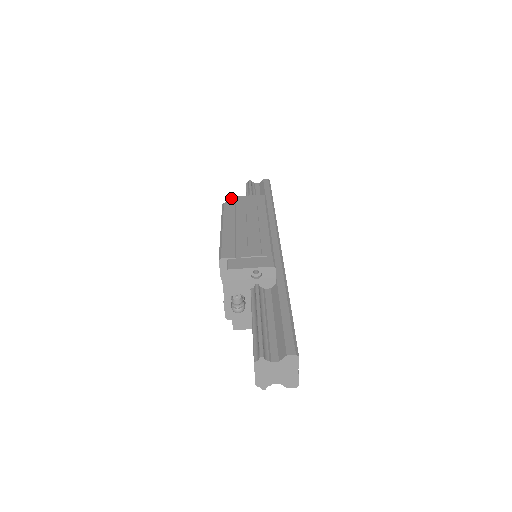
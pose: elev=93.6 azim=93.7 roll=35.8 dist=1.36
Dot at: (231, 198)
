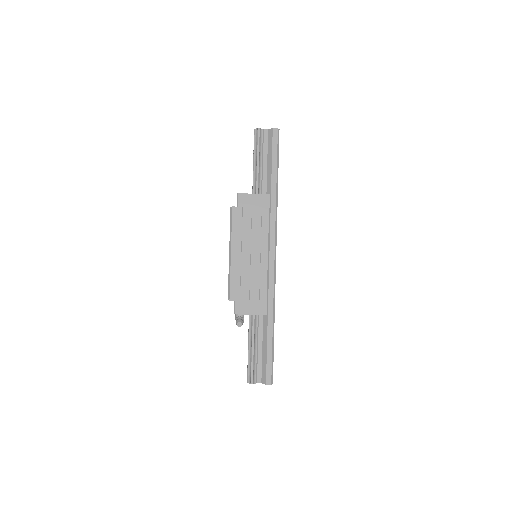
Dot at: (239, 197)
